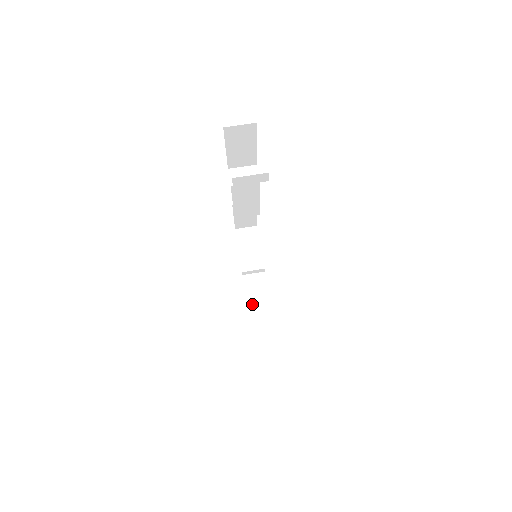
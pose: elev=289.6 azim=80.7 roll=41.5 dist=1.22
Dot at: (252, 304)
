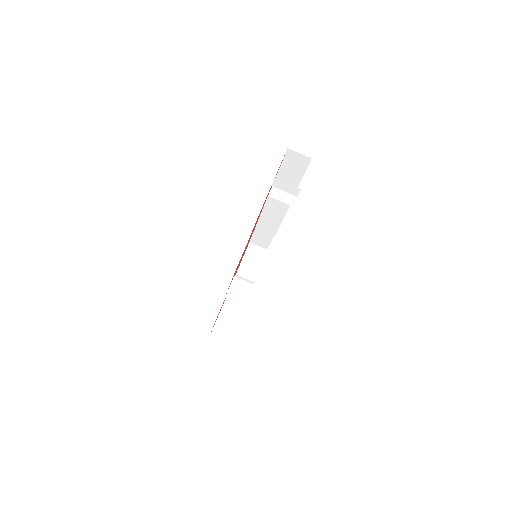
Dot at: (235, 279)
